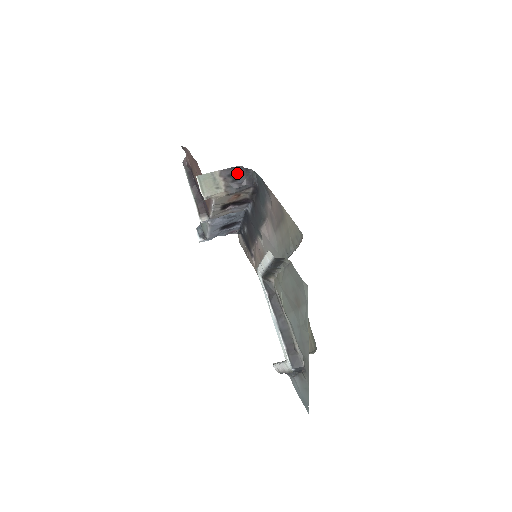
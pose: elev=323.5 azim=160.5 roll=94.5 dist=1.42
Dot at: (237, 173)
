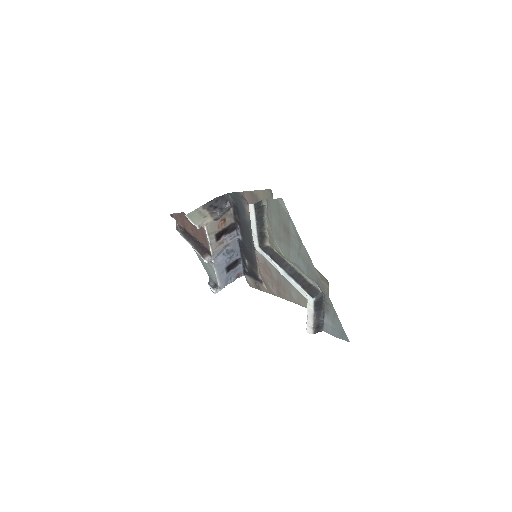
Dot at: (216, 203)
